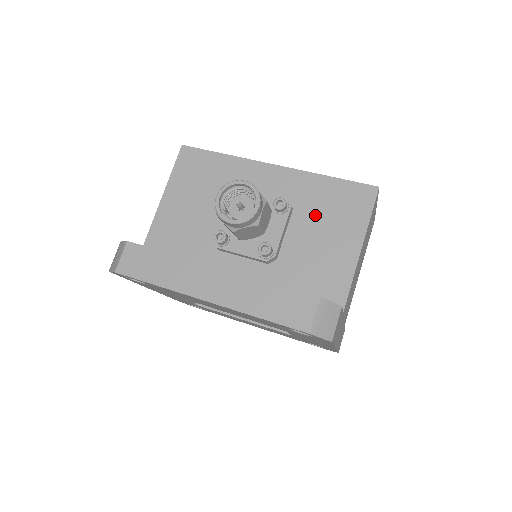
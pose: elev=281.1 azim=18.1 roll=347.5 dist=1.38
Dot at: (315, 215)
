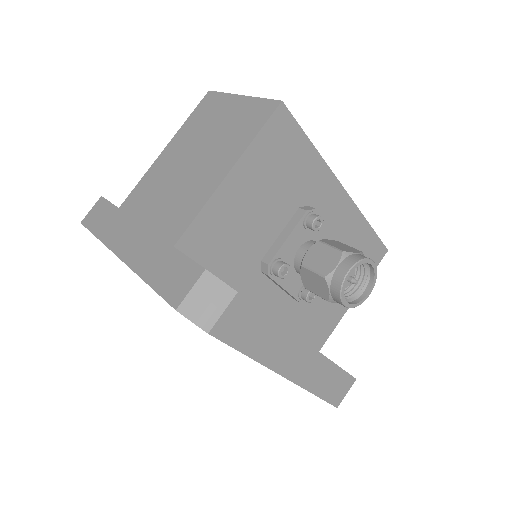
Dot at: occluded
